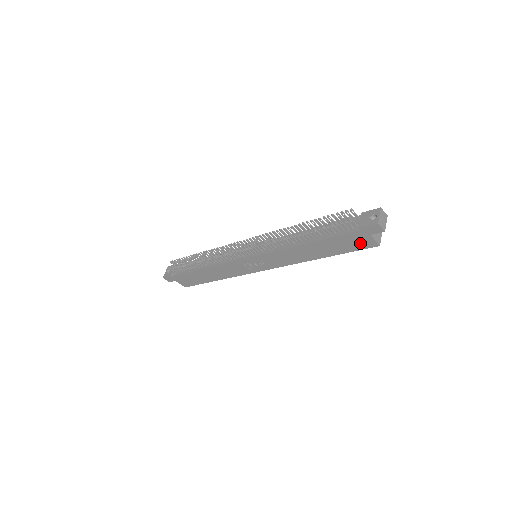
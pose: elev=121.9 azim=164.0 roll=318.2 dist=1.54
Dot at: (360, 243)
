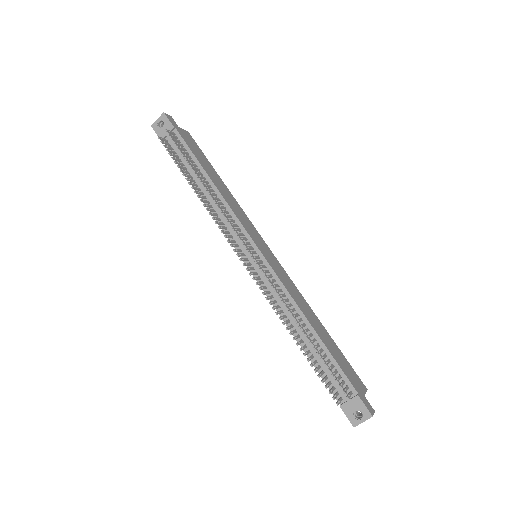
Dot at: occluded
